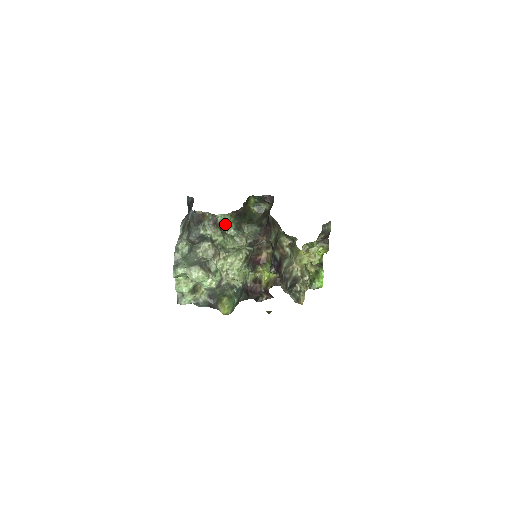
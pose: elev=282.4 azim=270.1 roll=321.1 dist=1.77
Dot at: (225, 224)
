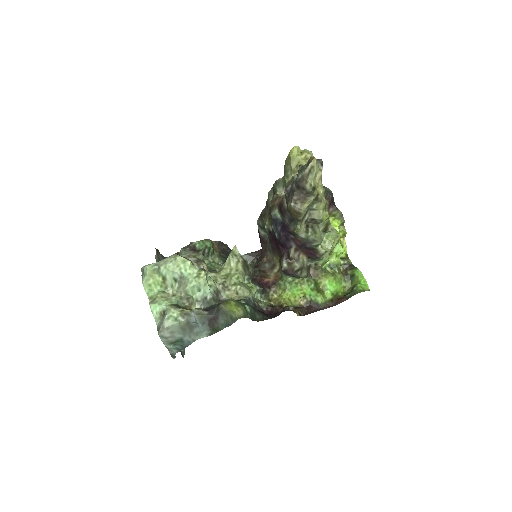
Dot at: (208, 256)
